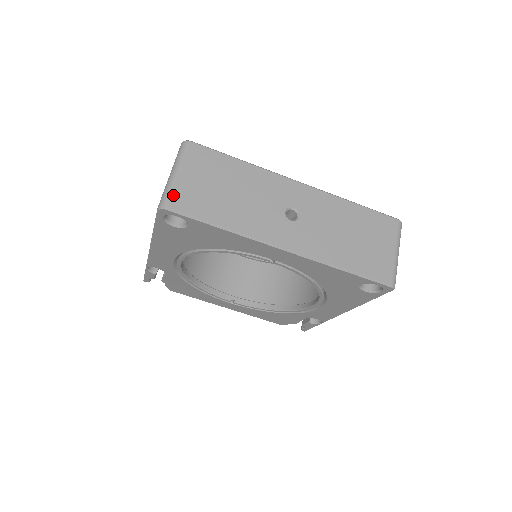
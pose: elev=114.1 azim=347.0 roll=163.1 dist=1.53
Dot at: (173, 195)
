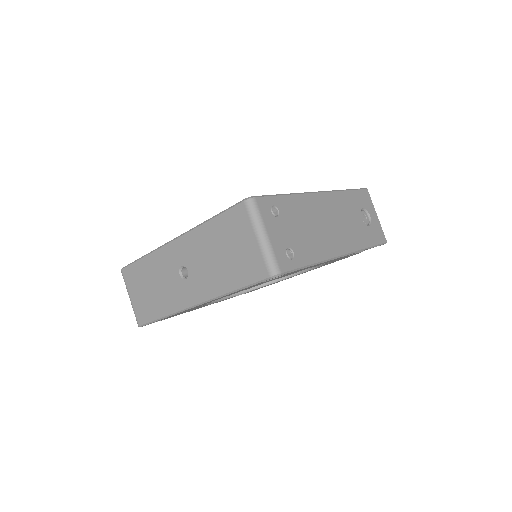
Dot at: (136, 315)
